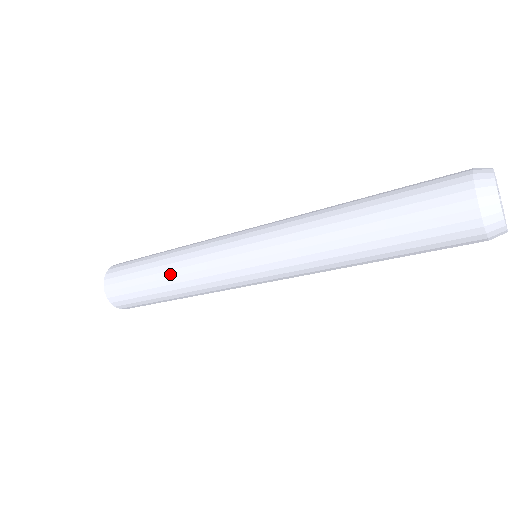
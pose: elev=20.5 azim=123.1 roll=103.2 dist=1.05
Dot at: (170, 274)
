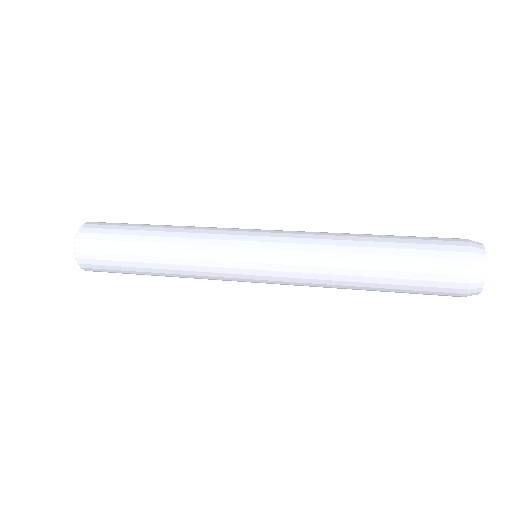
Dot at: (166, 267)
